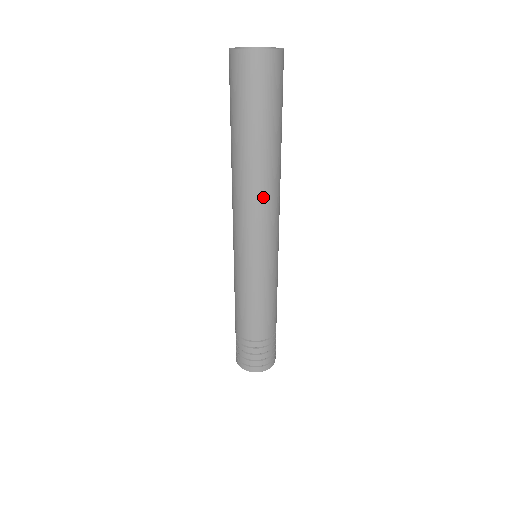
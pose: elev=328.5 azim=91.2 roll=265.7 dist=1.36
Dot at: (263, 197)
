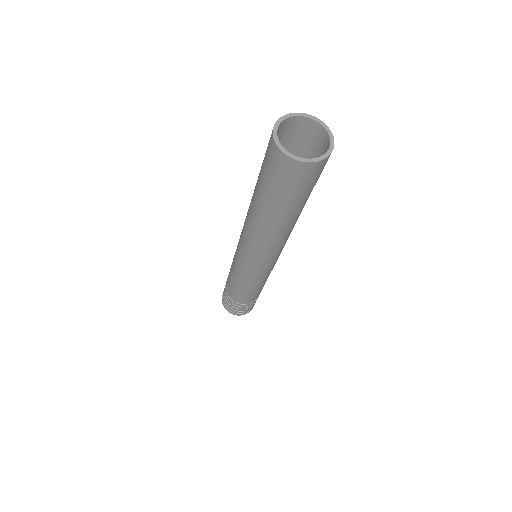
Dot at: (267, 243)
